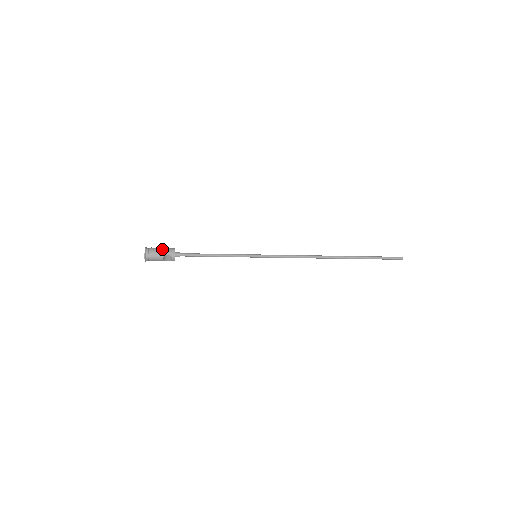
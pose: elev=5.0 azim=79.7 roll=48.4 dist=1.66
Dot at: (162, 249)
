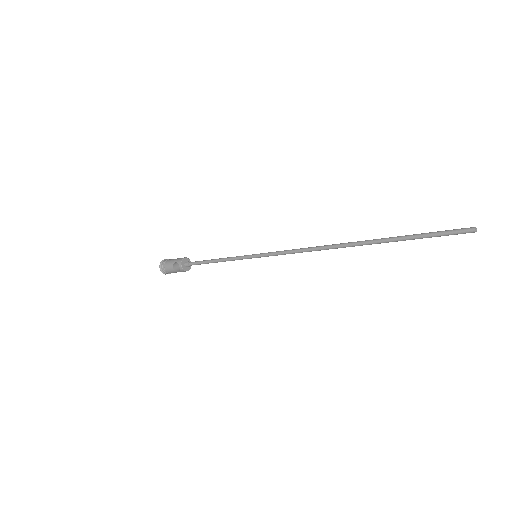
Dot at: occluded
